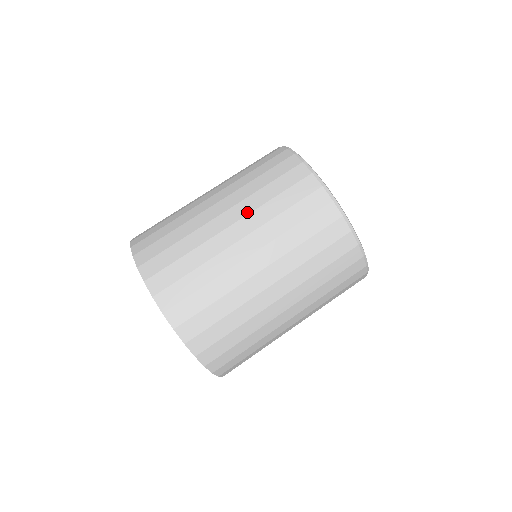
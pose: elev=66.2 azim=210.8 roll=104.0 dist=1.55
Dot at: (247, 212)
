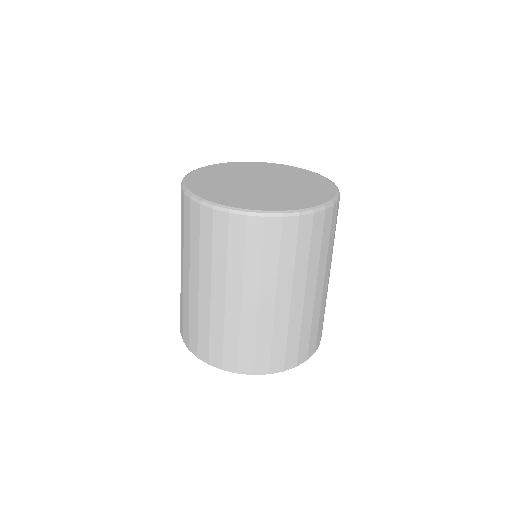
Dot at: (197, 269)
